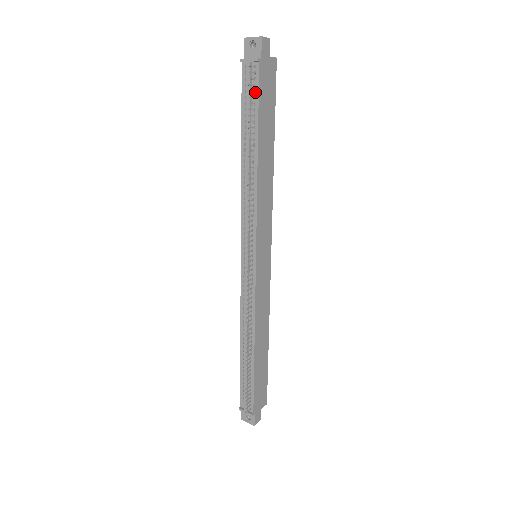
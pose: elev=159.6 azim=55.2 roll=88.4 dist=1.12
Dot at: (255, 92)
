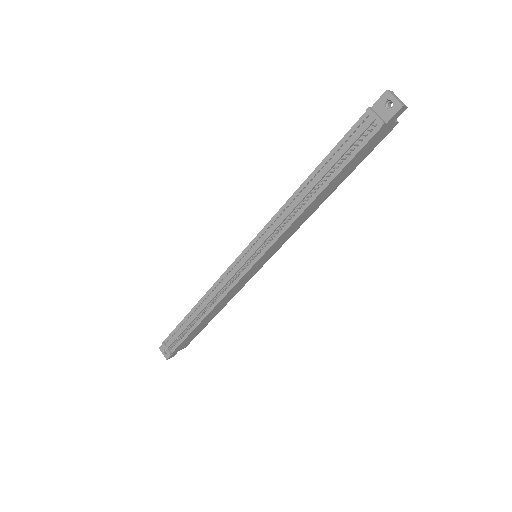
Dot at: (358, 146)
